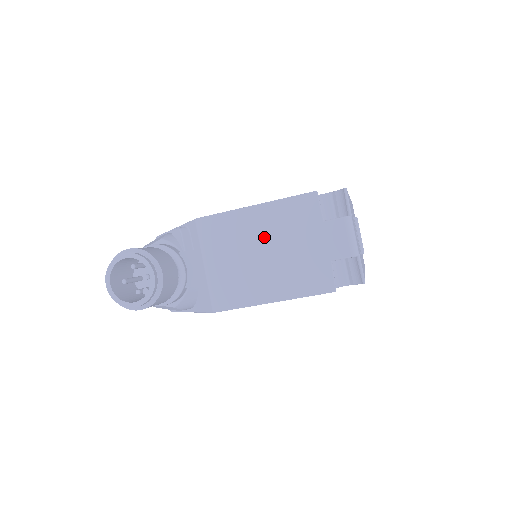
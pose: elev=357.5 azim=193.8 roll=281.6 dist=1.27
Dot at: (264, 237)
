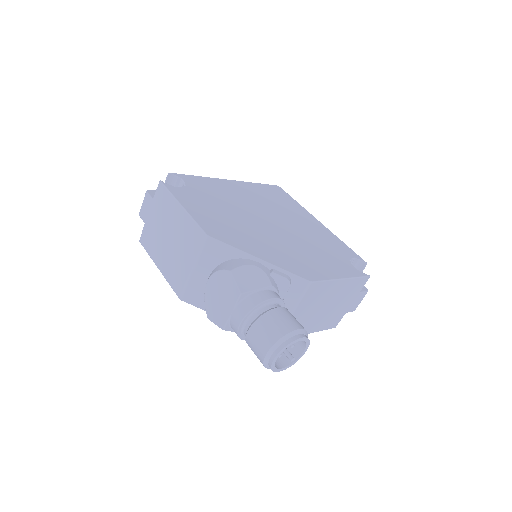
Dot at: (332, 298)
